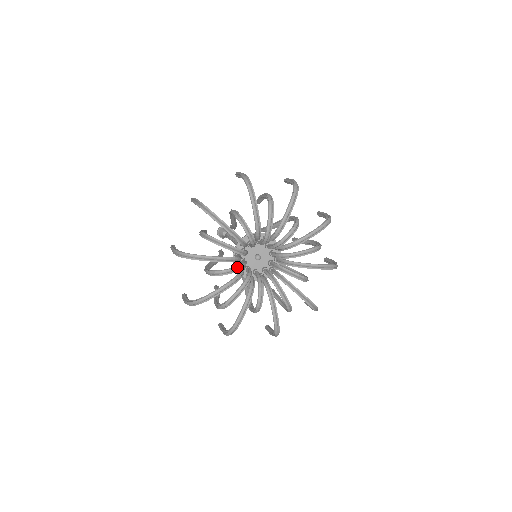
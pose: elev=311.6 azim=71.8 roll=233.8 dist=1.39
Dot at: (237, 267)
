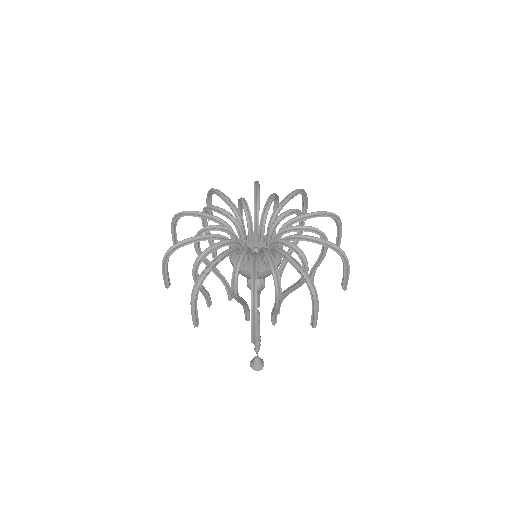
Dot at: (224, 227)
